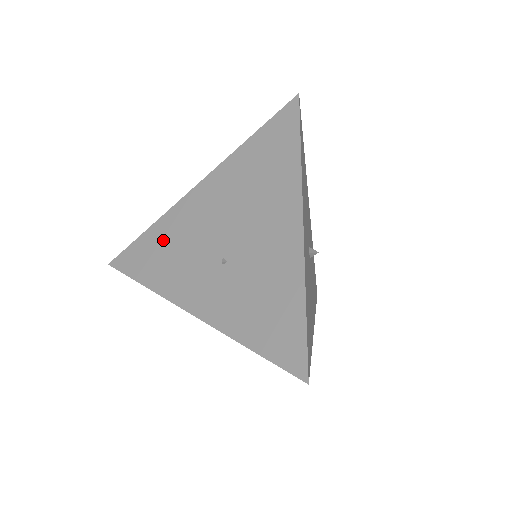
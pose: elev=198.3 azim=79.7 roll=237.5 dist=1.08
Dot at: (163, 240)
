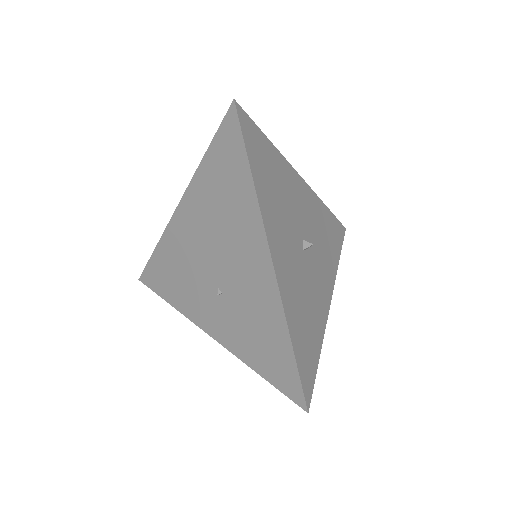
Dot at: (169, 263)
